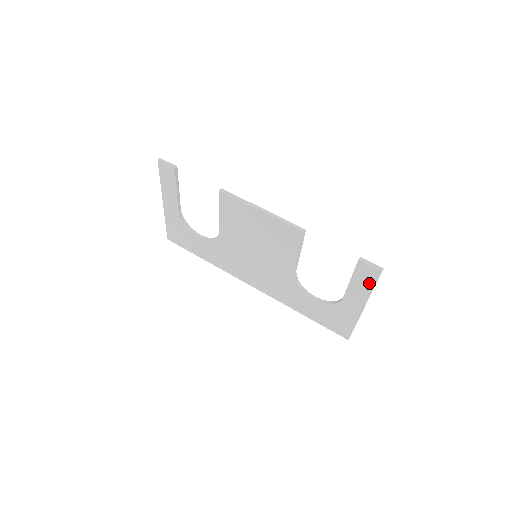
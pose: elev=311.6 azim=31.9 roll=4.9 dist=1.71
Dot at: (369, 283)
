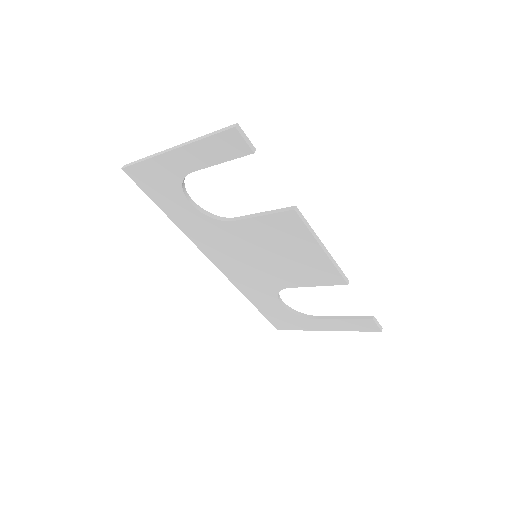
Dot at: (358, 328)
